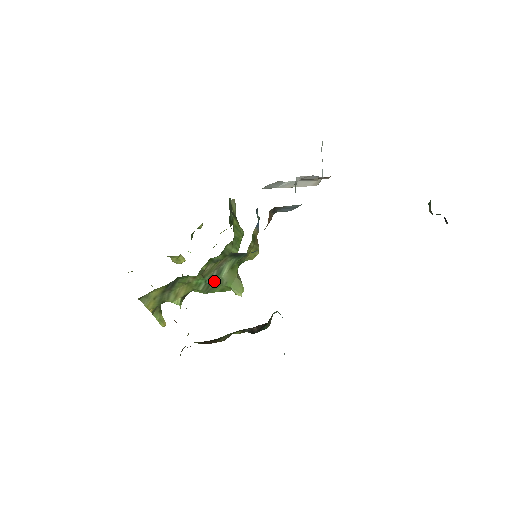
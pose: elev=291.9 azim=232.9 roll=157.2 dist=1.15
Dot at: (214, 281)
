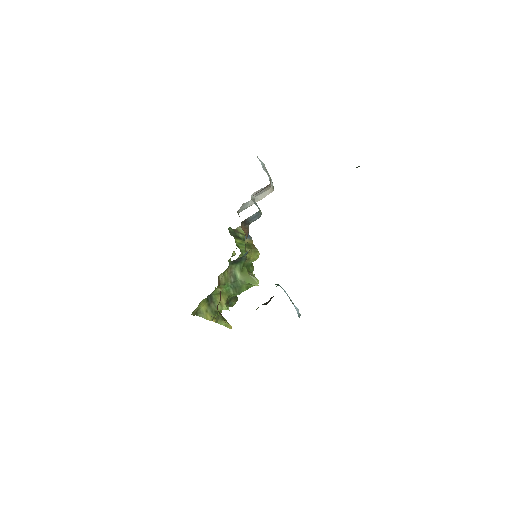
Dot at: (236, 284)
